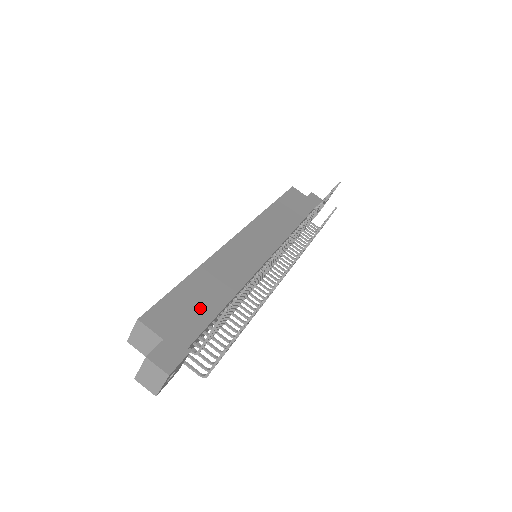
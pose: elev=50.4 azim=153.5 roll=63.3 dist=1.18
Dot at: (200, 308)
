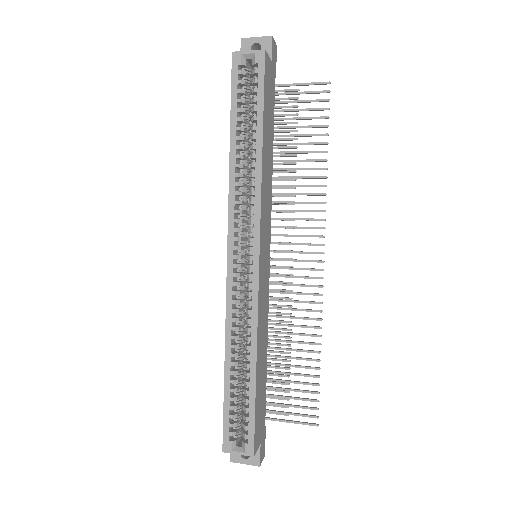
Dot at: (263, 391)
